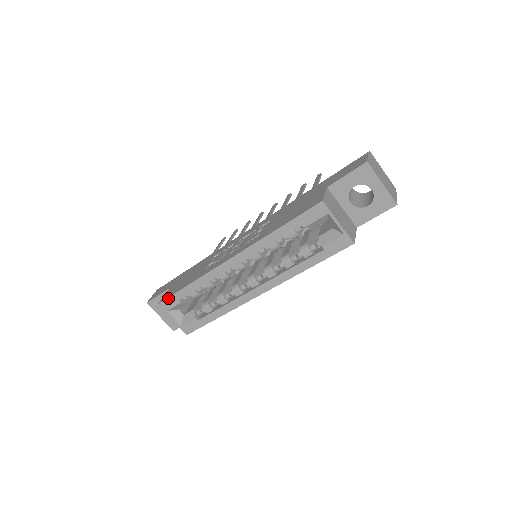
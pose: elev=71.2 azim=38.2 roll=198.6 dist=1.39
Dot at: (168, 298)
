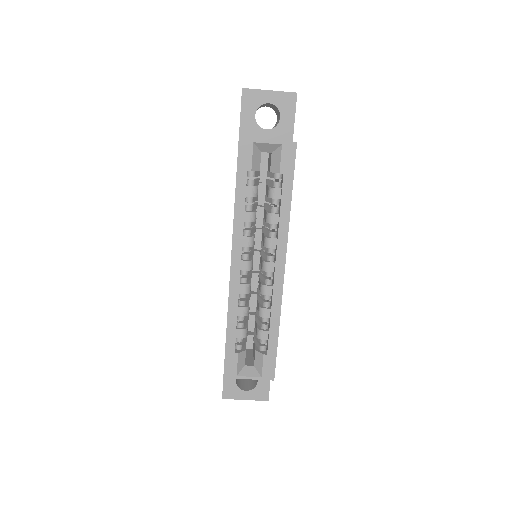
Dot at: (225, 362)
